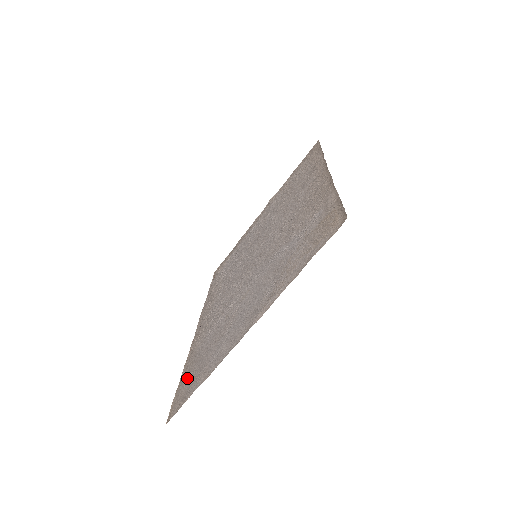
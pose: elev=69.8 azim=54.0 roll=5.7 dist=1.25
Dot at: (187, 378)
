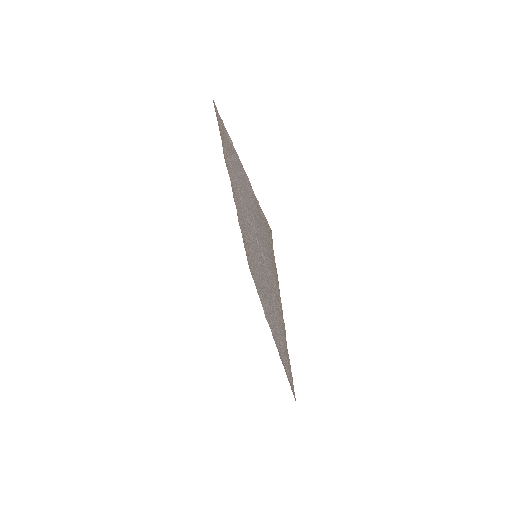
Dot at: (269, 251)
